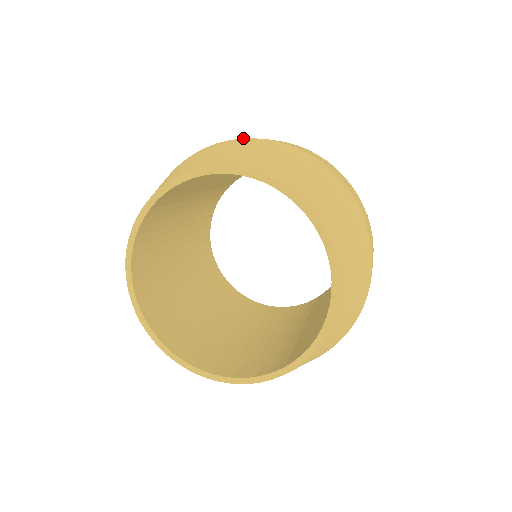
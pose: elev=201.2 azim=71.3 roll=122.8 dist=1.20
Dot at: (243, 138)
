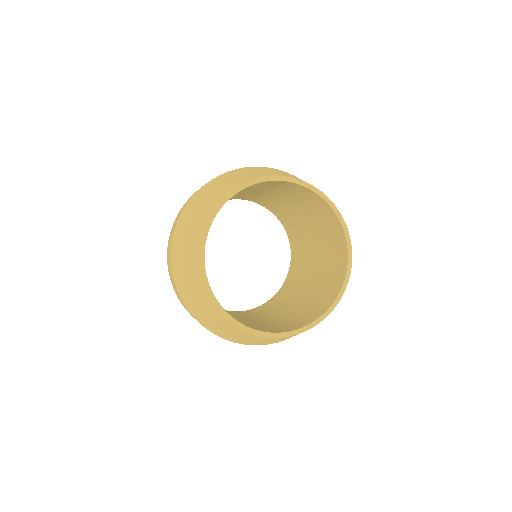
Dot at: (264, 167)
